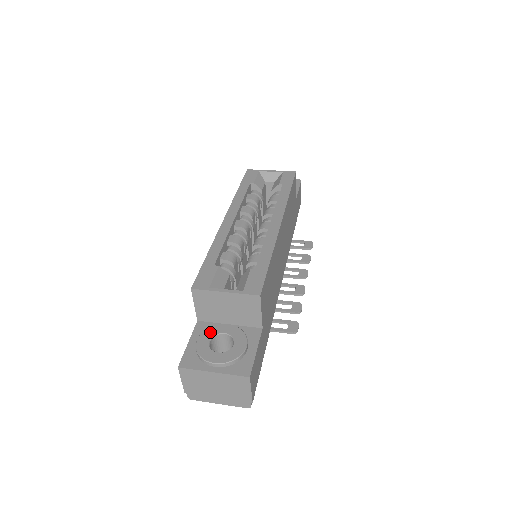
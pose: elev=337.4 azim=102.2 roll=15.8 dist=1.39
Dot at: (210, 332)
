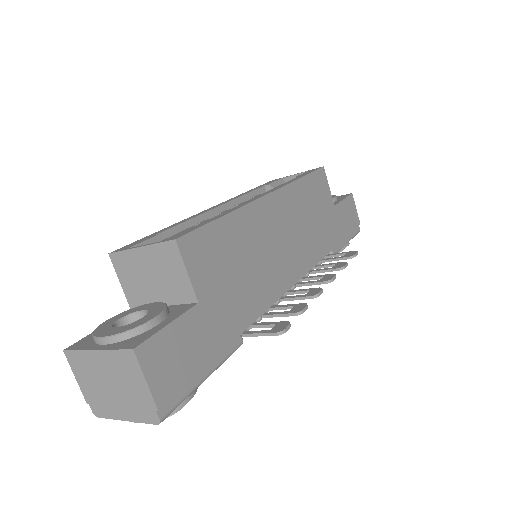
Dot at: (128, 312)
